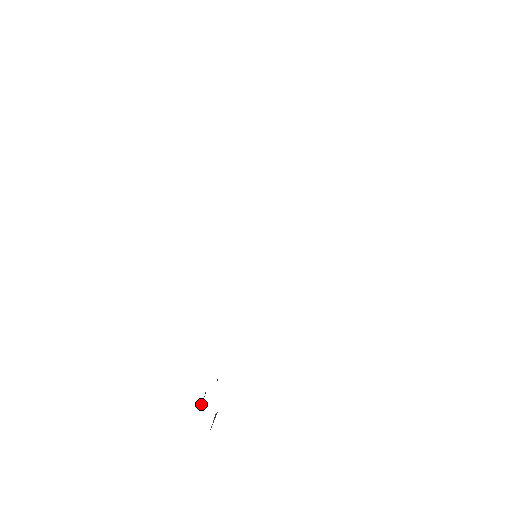
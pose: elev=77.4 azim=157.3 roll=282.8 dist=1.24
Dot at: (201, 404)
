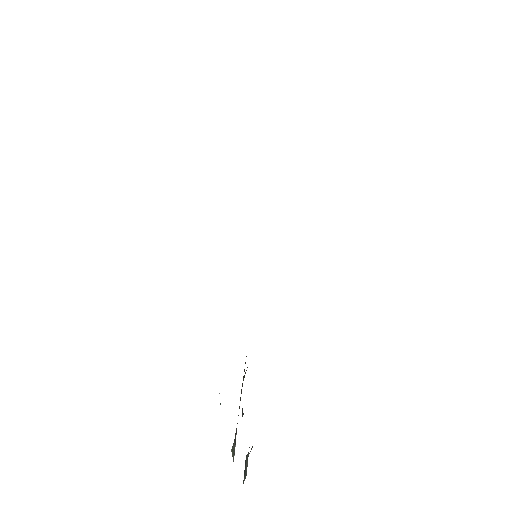
Dot at: (232, 452)
